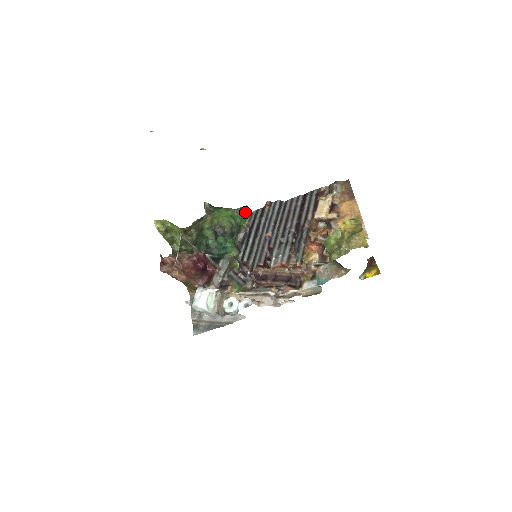
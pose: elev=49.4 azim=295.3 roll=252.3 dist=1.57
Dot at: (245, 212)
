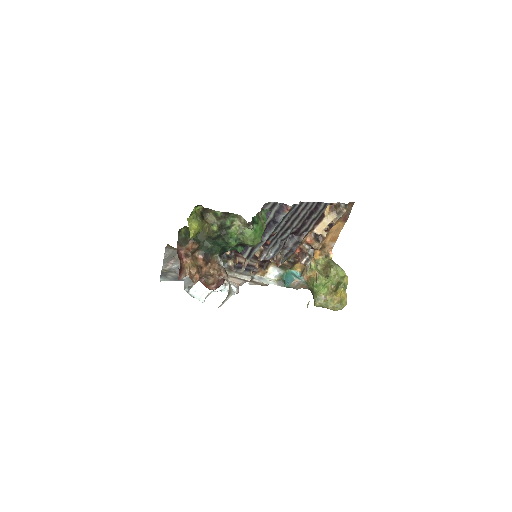
Dot at: occluded
